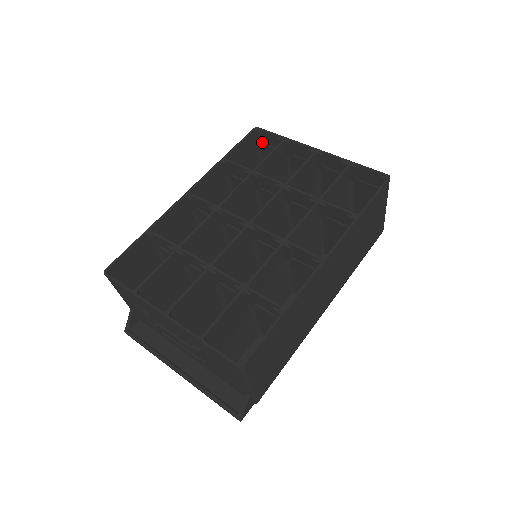
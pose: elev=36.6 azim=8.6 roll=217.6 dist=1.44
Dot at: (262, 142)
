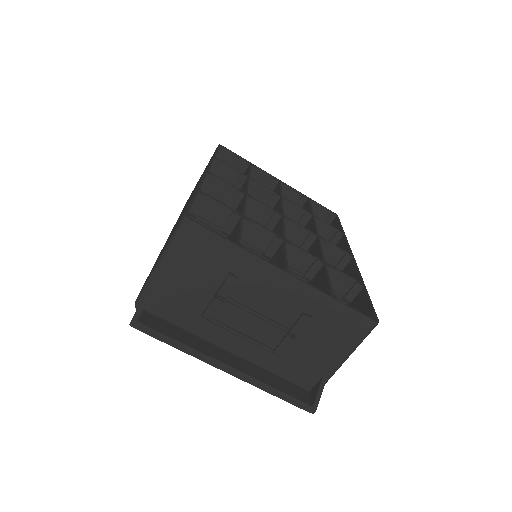
Dot at: occluded
